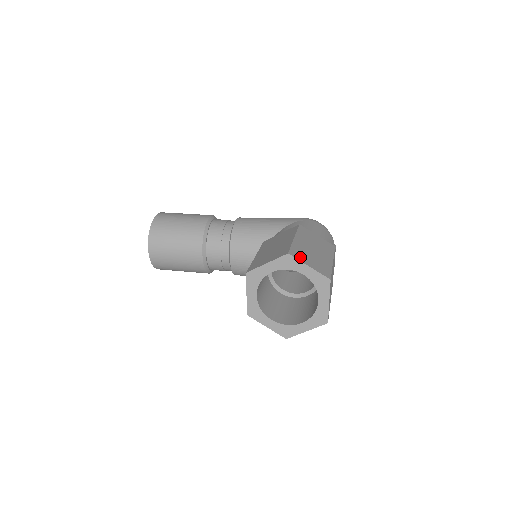
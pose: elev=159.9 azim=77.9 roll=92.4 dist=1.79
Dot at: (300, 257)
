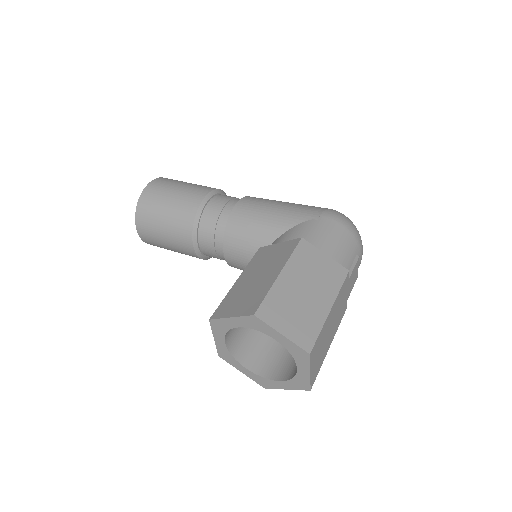
Dot at: (273, 317)
